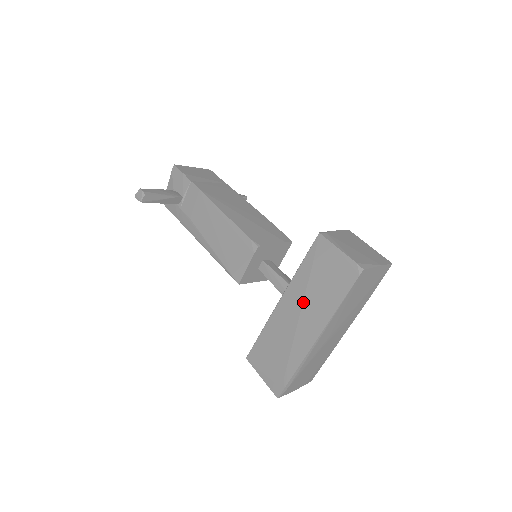
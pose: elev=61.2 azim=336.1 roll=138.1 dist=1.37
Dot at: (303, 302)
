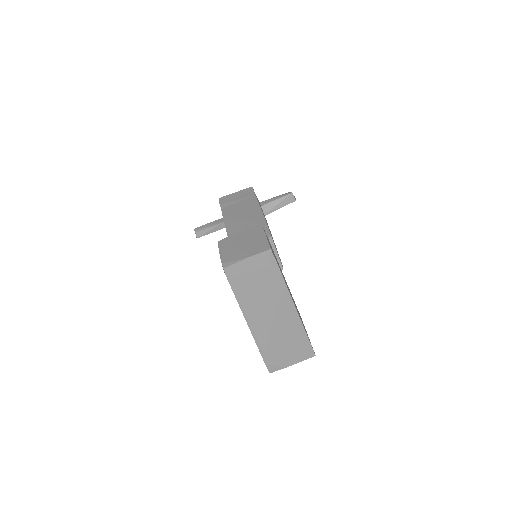
Dot at: occluded
